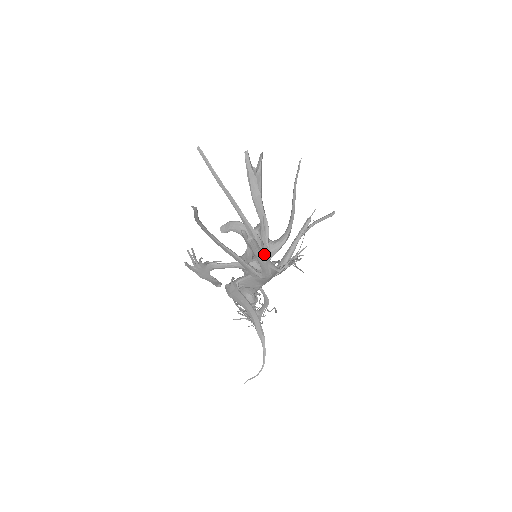
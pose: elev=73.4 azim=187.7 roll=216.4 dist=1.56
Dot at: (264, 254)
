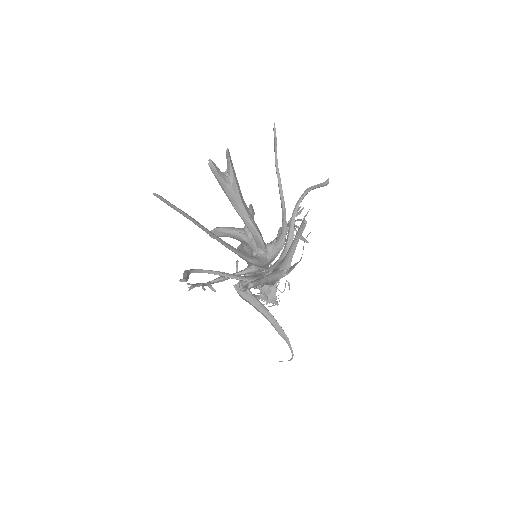
Dot at: (268, 283)
